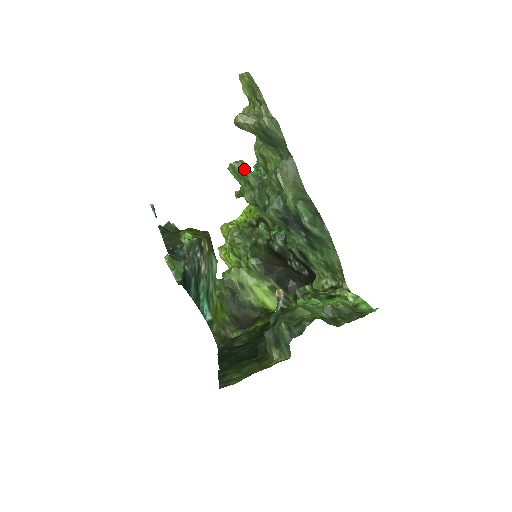
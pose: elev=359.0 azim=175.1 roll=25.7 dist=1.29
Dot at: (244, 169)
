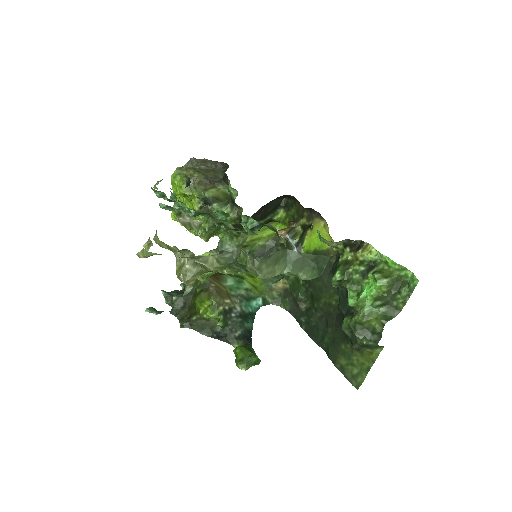
Dot at: (213, 272)
